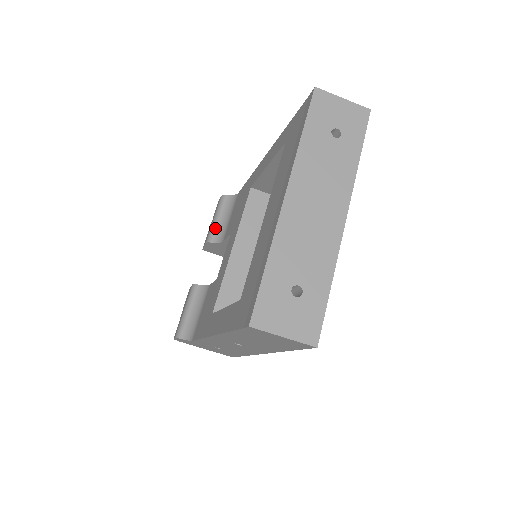
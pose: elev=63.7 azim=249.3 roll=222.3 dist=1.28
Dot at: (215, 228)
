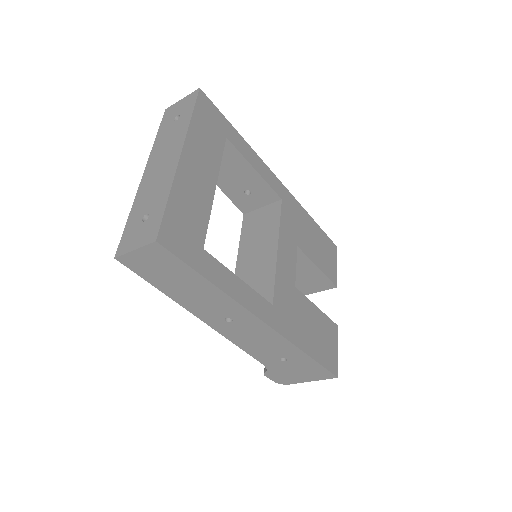
Dot at: occluded
